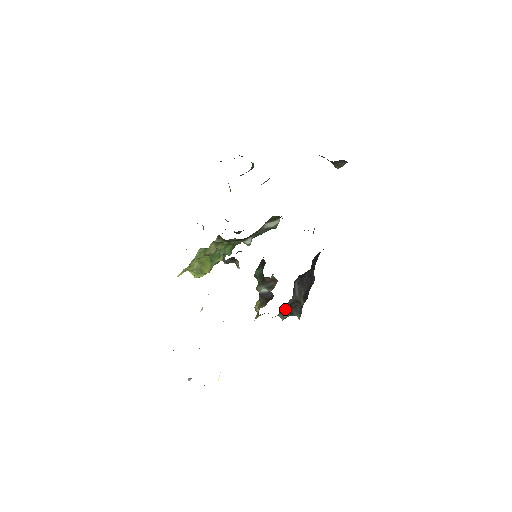
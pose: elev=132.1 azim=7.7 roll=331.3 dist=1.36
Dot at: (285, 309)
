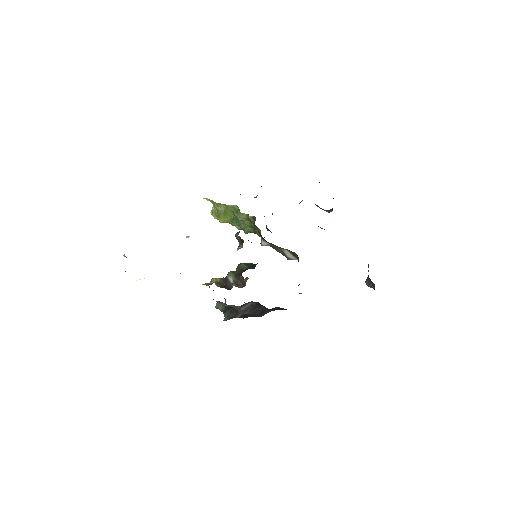
Dot at: (225, 305)
